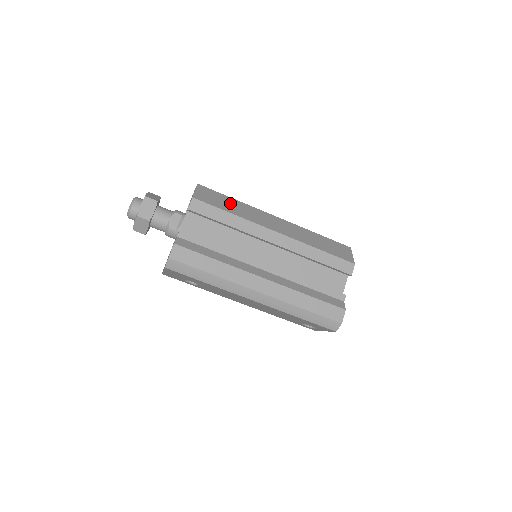
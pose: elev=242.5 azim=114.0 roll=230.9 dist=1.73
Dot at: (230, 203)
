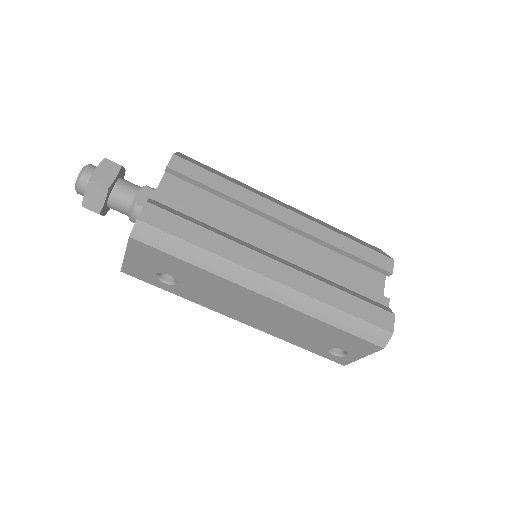
Dot at: (223, 175)
